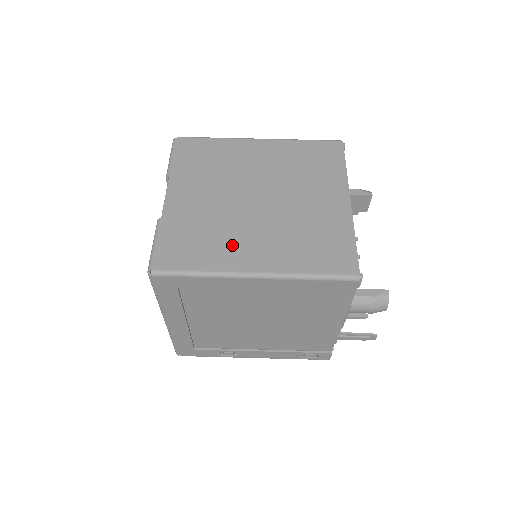
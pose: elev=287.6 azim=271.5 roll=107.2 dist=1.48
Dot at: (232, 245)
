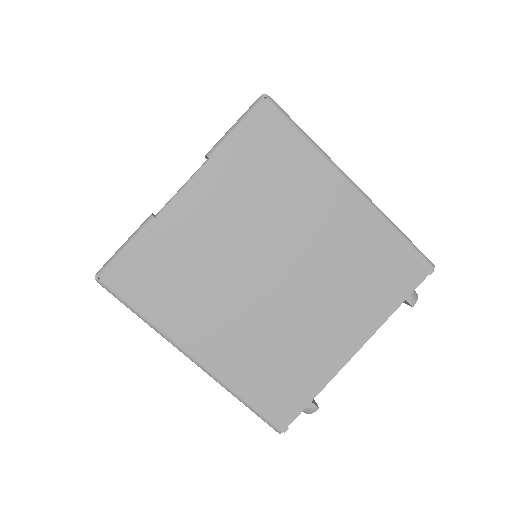
Dot at: (200, 312)
